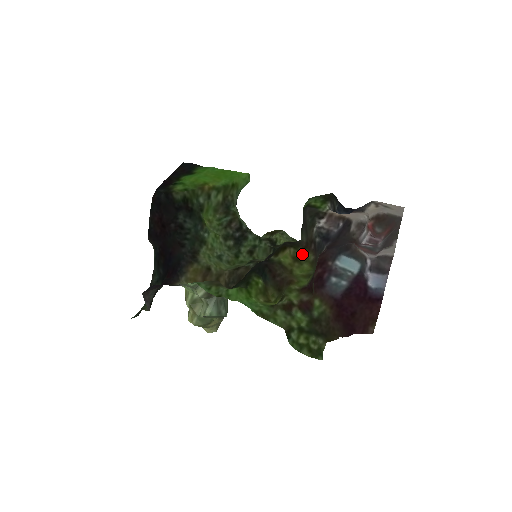
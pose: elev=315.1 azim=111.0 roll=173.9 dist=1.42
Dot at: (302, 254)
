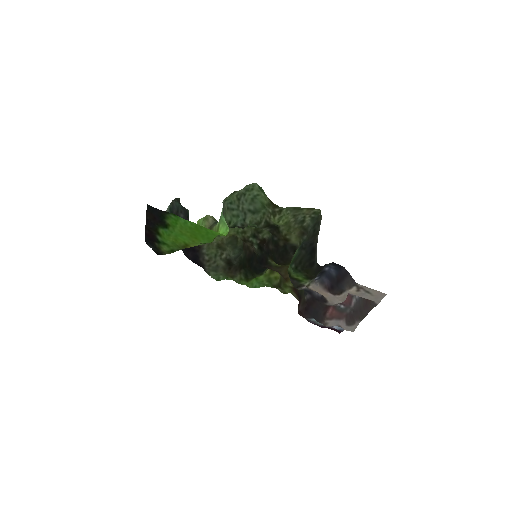
Dot at: occluded
